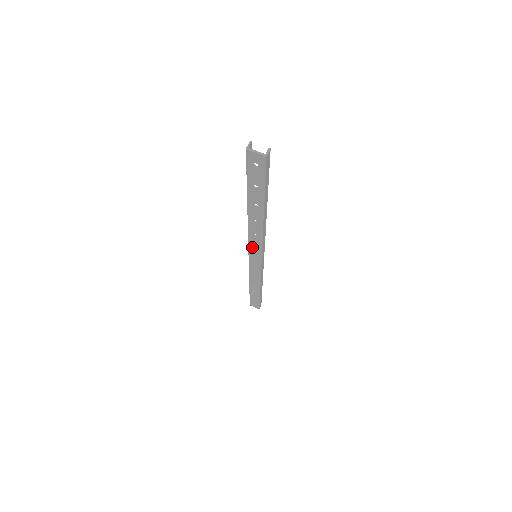
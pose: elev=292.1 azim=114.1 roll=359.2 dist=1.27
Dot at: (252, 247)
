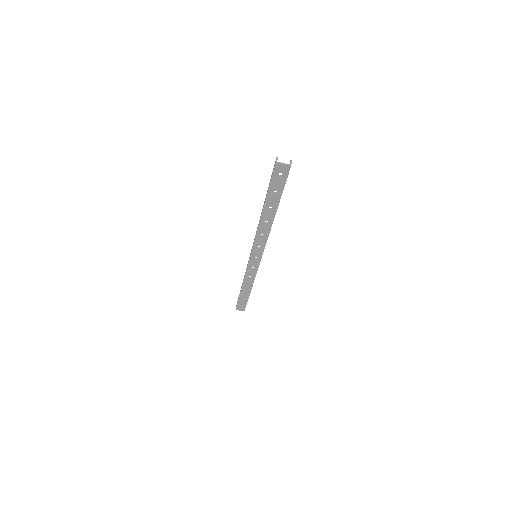
Dot at: (256, 247)
